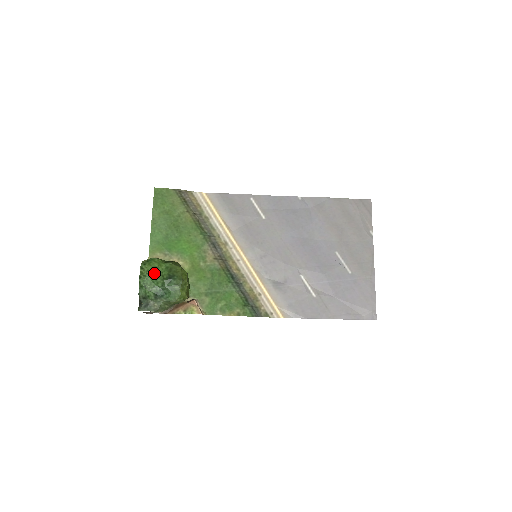
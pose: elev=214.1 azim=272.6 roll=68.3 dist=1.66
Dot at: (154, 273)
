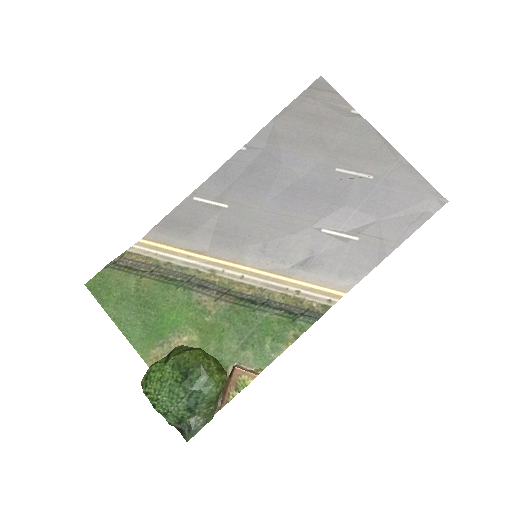
Dot at: (164, 387)
